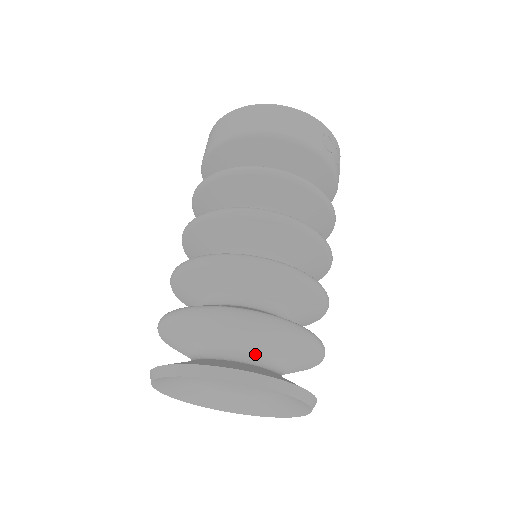
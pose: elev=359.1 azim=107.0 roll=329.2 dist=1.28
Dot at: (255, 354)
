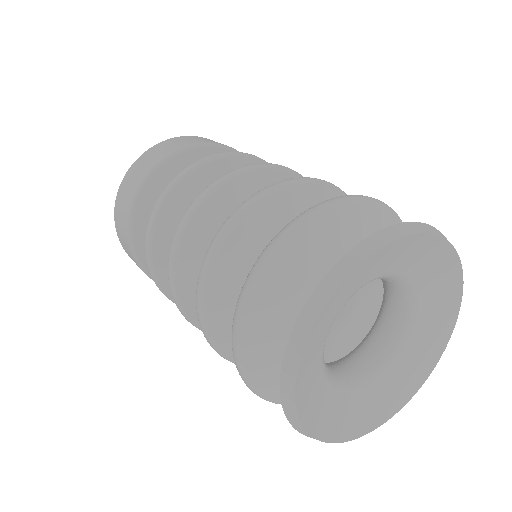
Dot at: occluded
